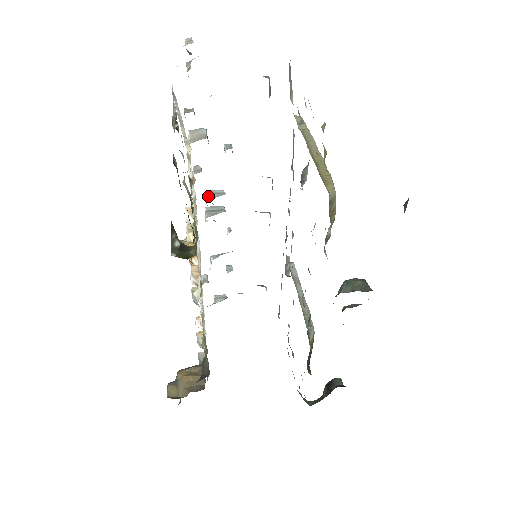
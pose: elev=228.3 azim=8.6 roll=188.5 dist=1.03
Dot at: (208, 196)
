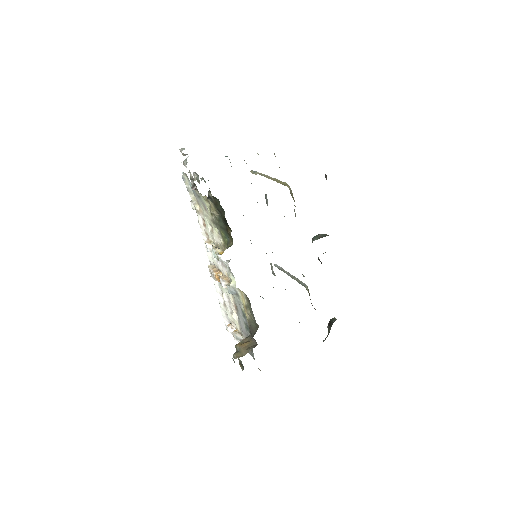
Dot at: occluded
